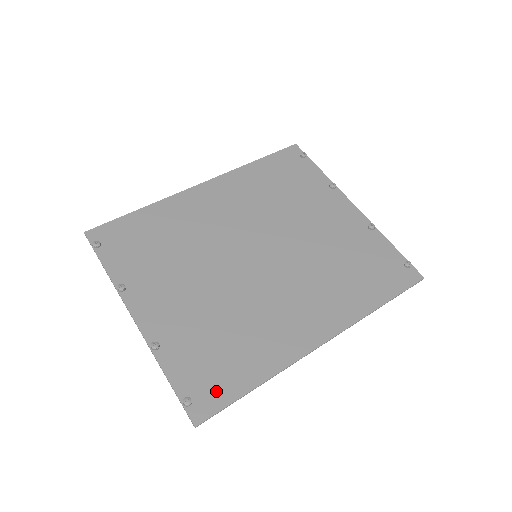
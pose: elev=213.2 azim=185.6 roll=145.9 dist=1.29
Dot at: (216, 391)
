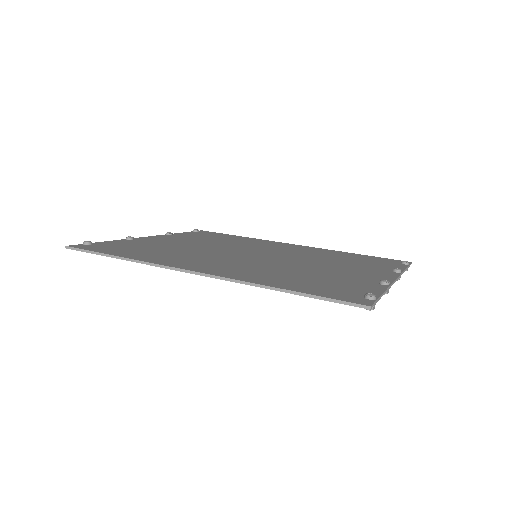
Dot at: (104, 249)
